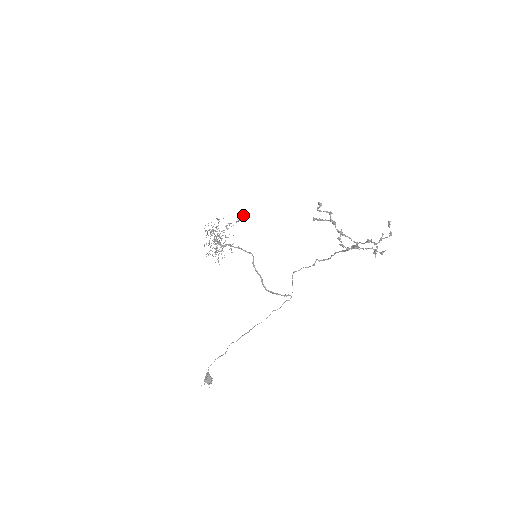
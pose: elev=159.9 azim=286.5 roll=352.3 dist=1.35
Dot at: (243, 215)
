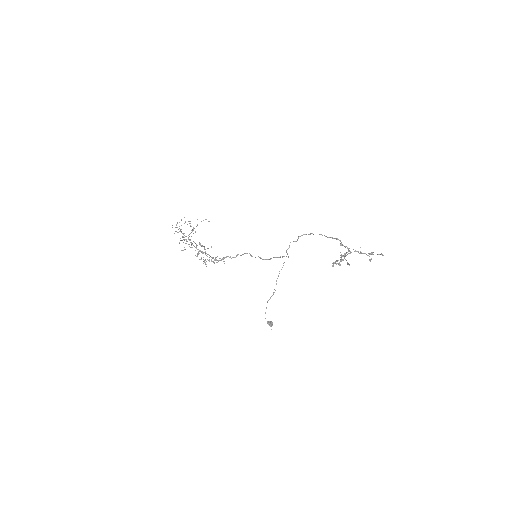
Dot at: occluded
